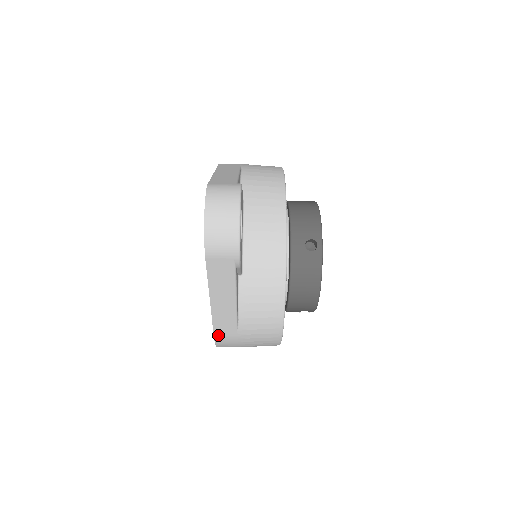
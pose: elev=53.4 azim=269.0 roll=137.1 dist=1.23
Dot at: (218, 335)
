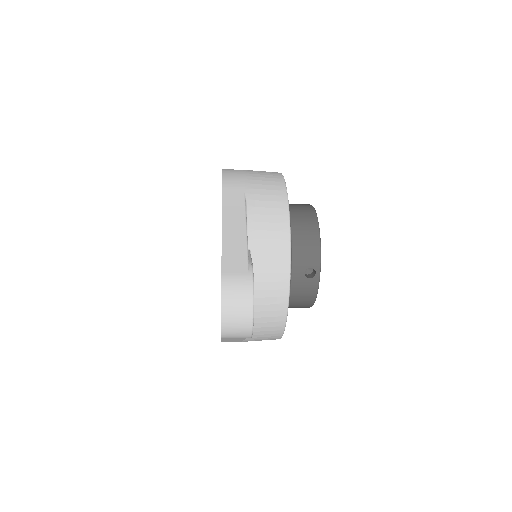
Dot at: occluded
